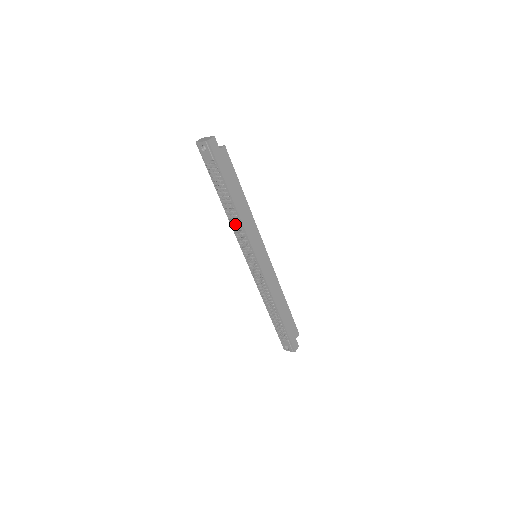
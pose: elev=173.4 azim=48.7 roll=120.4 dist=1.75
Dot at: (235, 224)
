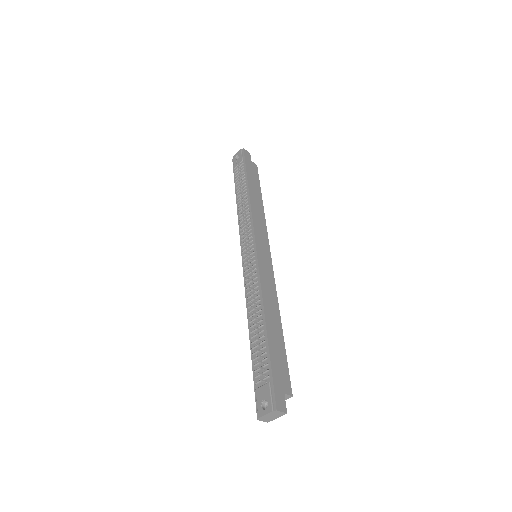
Dot at: occluded
